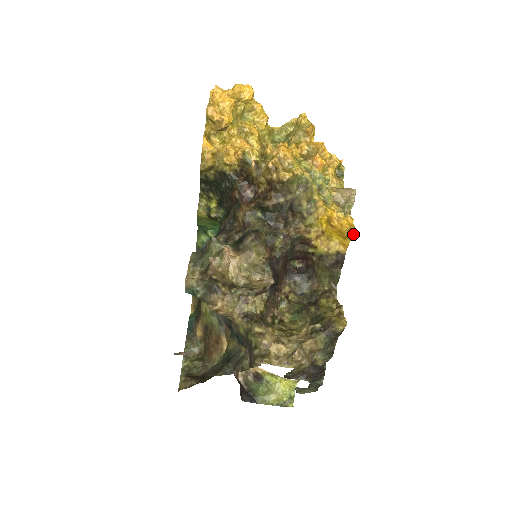
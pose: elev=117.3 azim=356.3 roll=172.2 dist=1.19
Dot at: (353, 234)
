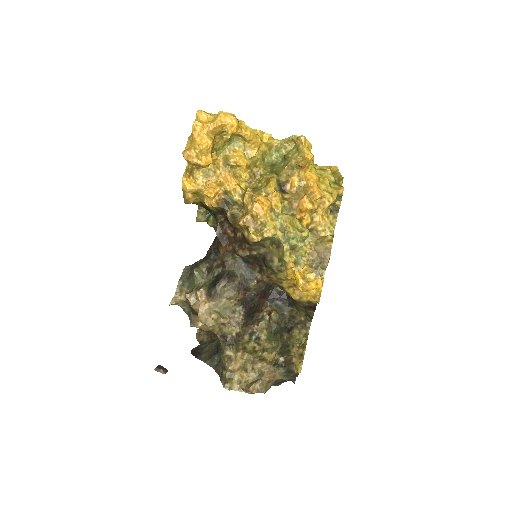
Dot at: (317, 302)
